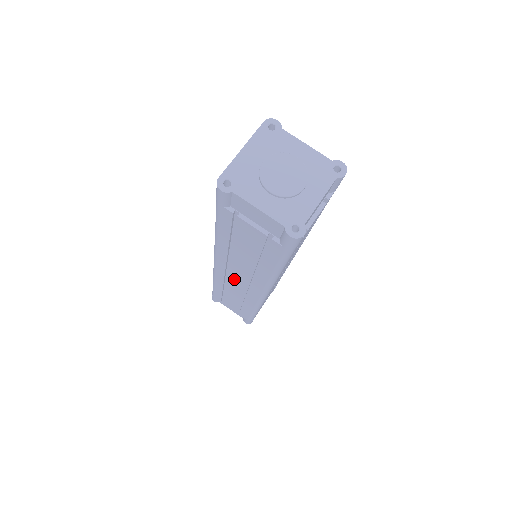
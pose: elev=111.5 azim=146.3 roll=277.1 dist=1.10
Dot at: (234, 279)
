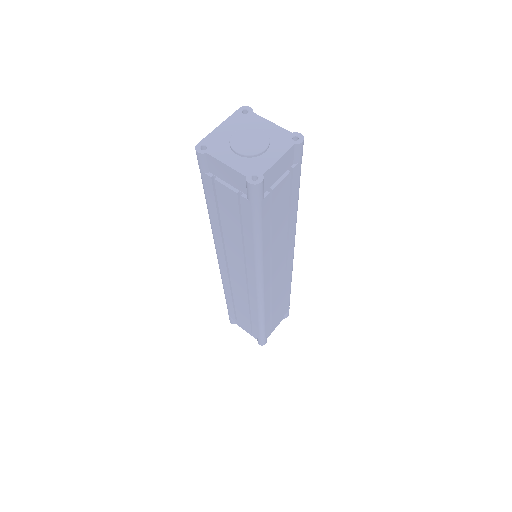
Dot at: (234, 274)
